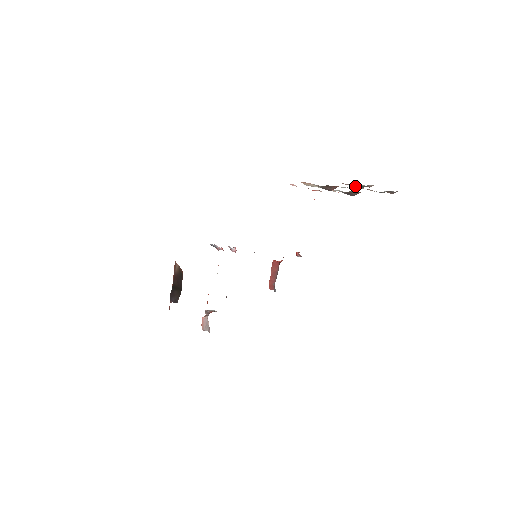
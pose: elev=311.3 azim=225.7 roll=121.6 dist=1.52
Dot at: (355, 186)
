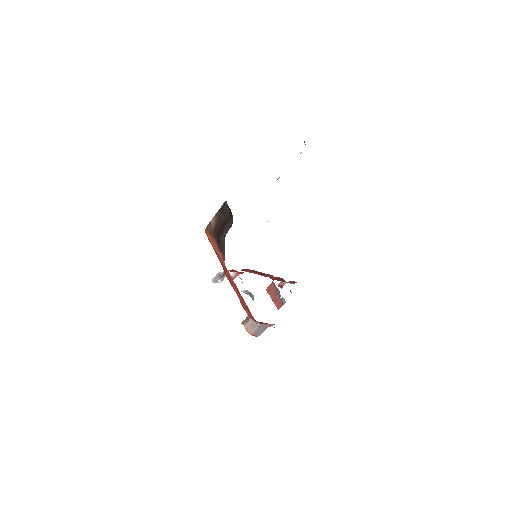
Dot at: occluded
